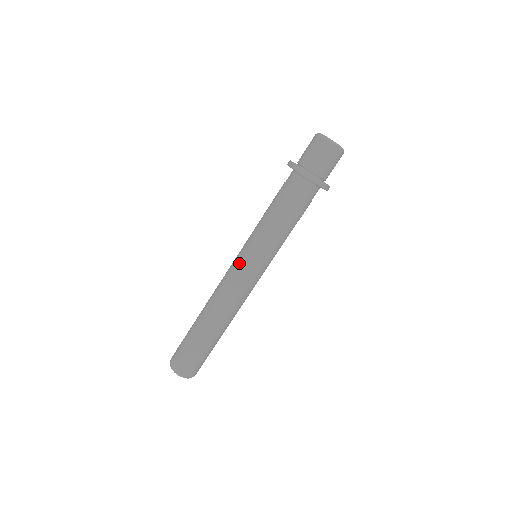
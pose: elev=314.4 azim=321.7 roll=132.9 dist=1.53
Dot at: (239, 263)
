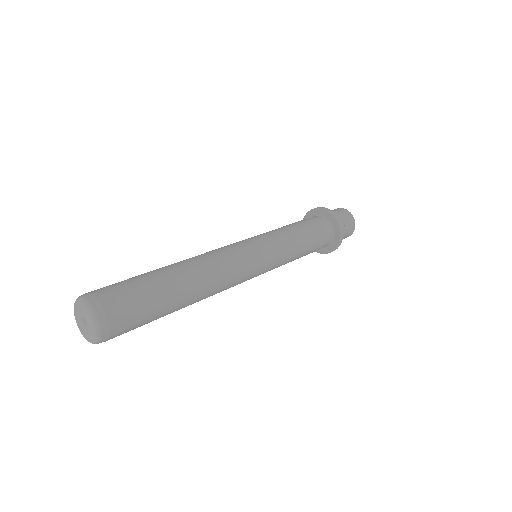
Dot at: (244, 241)
